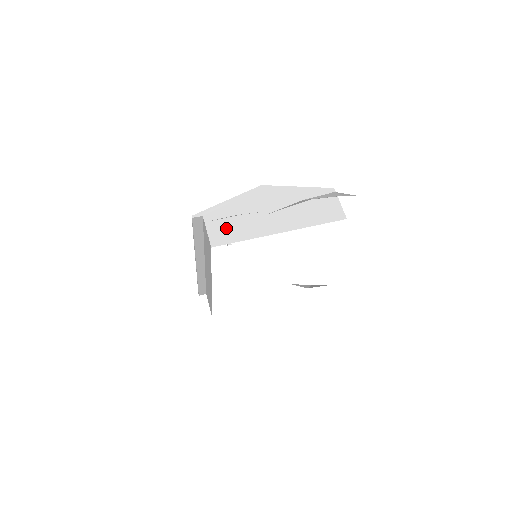
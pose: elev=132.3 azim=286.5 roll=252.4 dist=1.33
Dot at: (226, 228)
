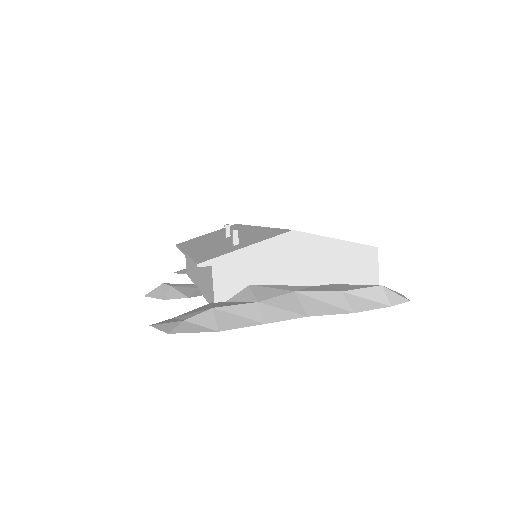
Dot at: (238, 287)
